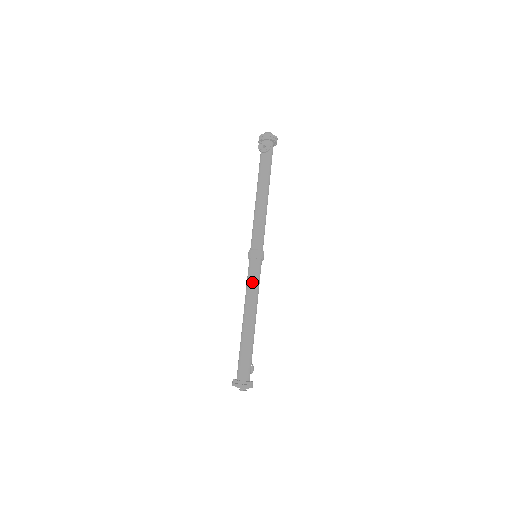
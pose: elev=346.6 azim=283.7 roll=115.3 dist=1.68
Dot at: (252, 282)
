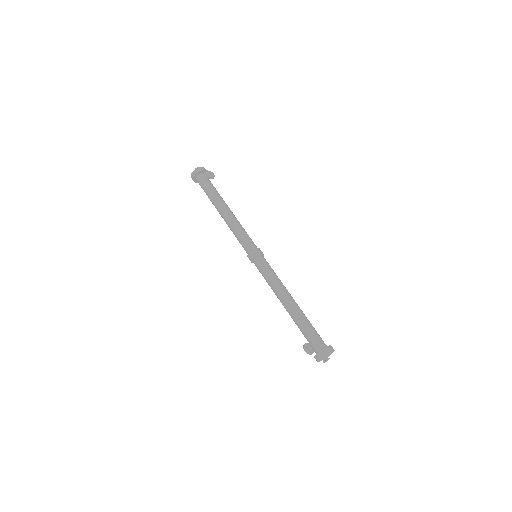
Dot at: (273, 272)
